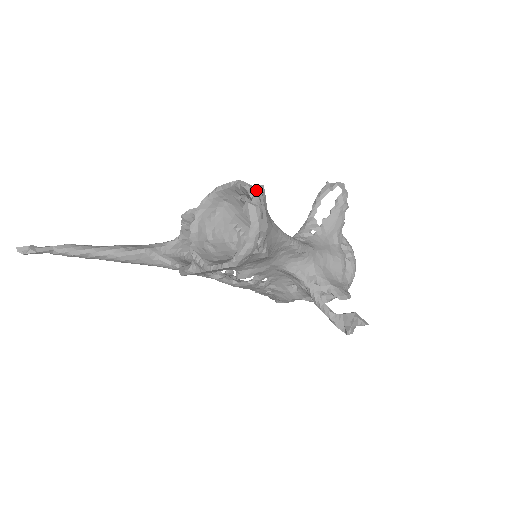
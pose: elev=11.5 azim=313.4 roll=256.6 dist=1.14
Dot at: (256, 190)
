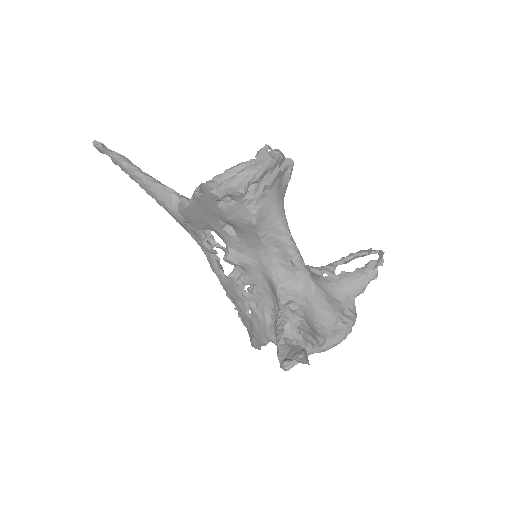
Dot at: (282, 154)
